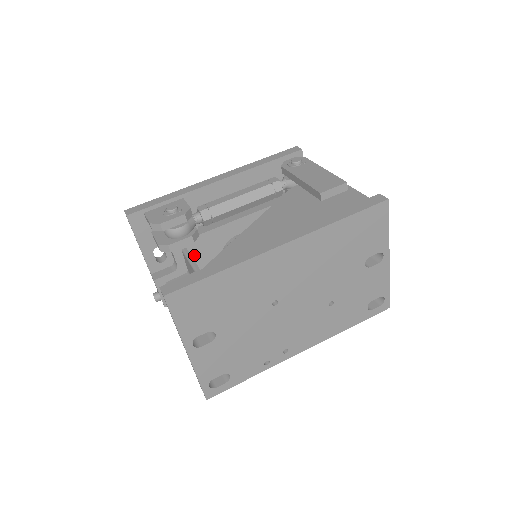
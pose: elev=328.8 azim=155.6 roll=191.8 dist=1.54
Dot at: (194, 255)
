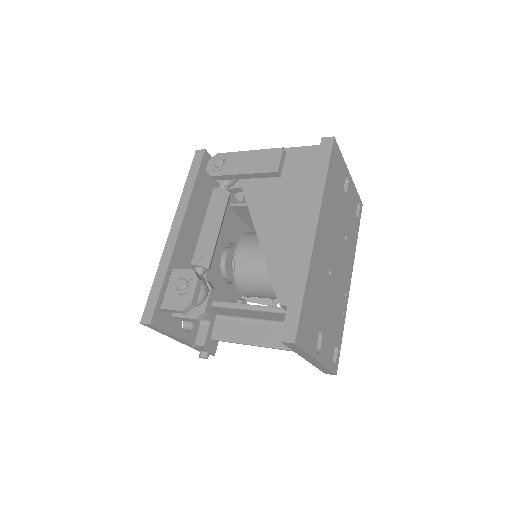
Dot at: occluded
